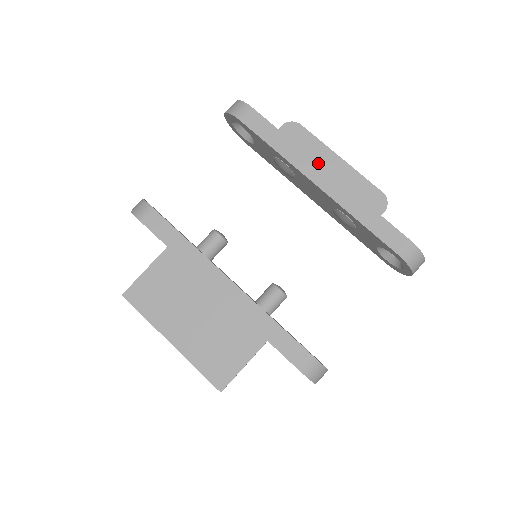
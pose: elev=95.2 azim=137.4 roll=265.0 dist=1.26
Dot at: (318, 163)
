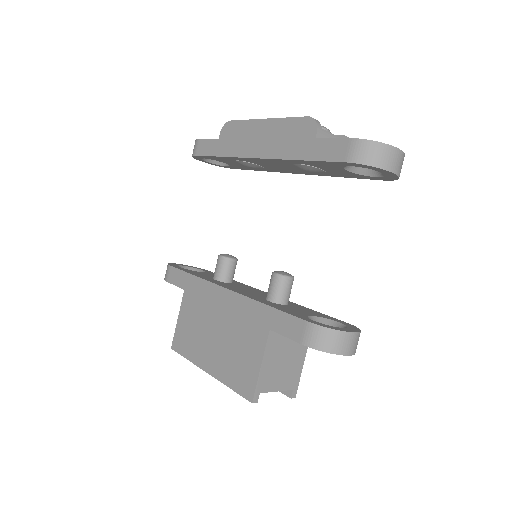
Dot at: (252, 139)
